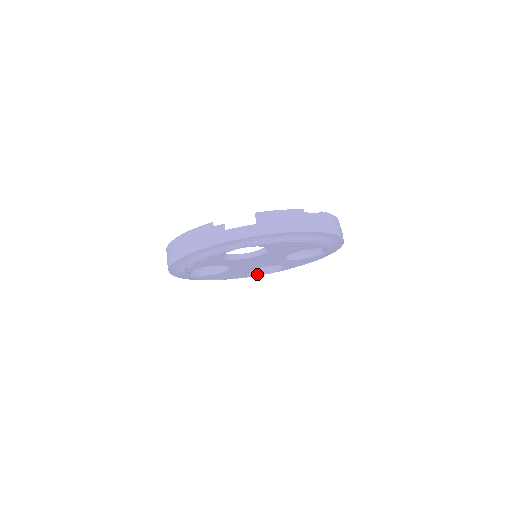
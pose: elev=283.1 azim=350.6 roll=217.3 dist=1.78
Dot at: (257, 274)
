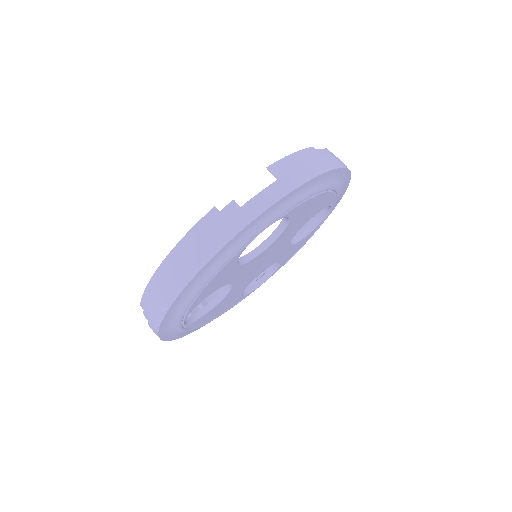
Dot at: (248, 293)
